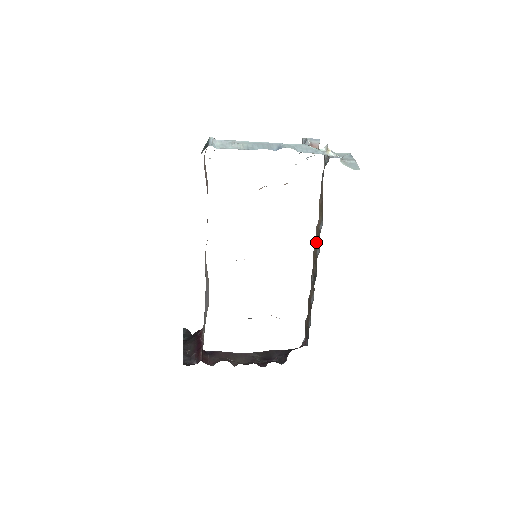
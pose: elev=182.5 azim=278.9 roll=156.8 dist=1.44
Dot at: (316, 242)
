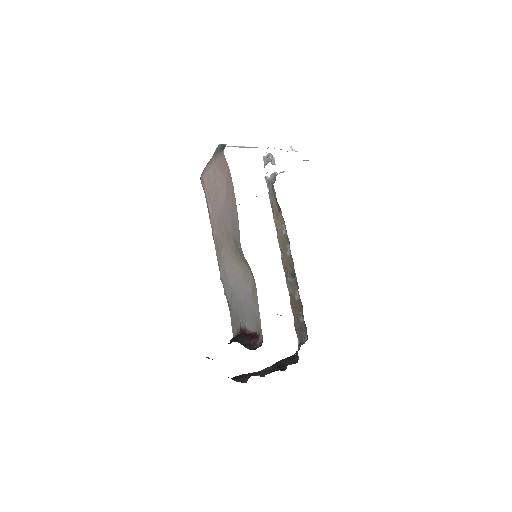
Dot at: (282, 248)
